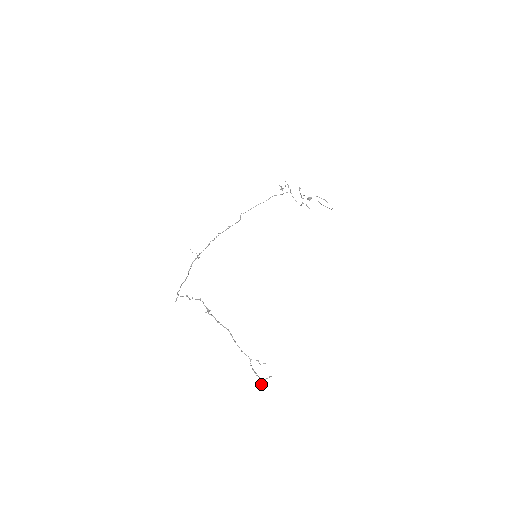
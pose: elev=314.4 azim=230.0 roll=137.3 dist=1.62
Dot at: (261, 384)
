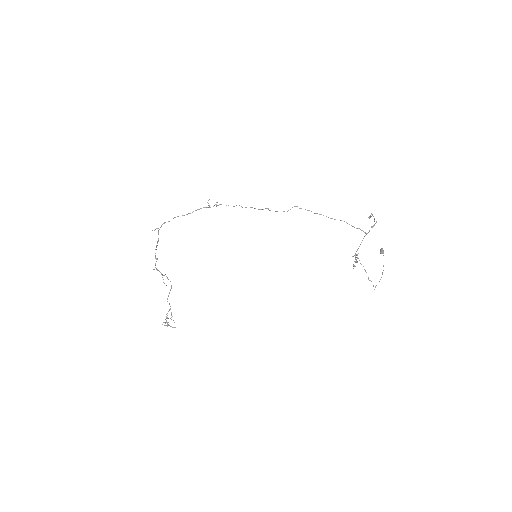
Dot at: (164, 325)
